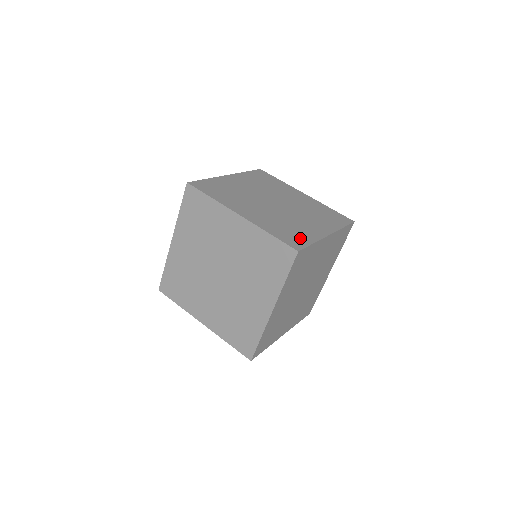
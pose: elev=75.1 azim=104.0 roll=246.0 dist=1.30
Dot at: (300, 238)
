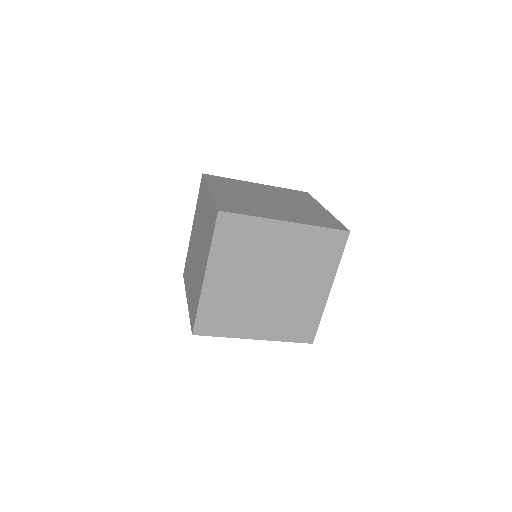
Dot at: (309, 324)
